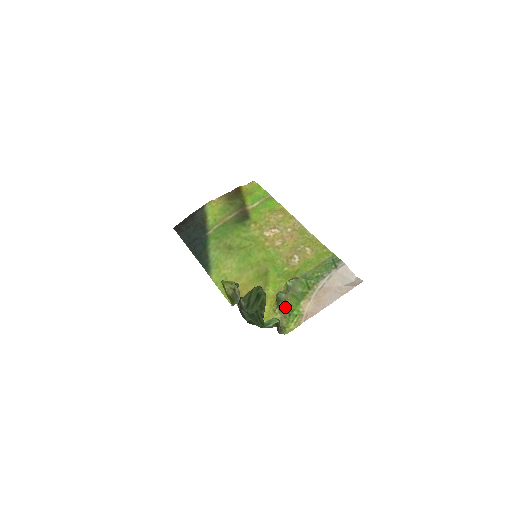
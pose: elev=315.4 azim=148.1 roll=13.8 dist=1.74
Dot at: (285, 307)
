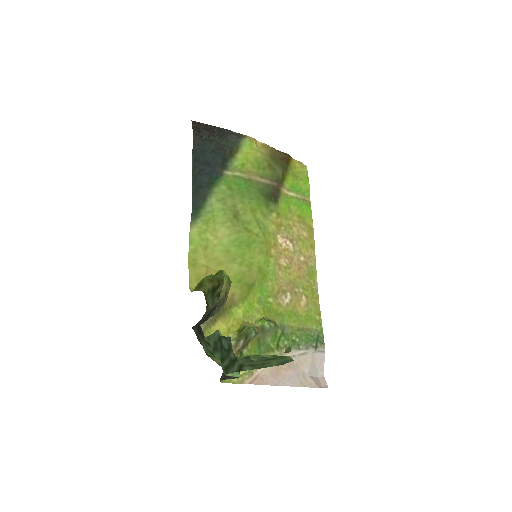
Dot at: (242, 347)
